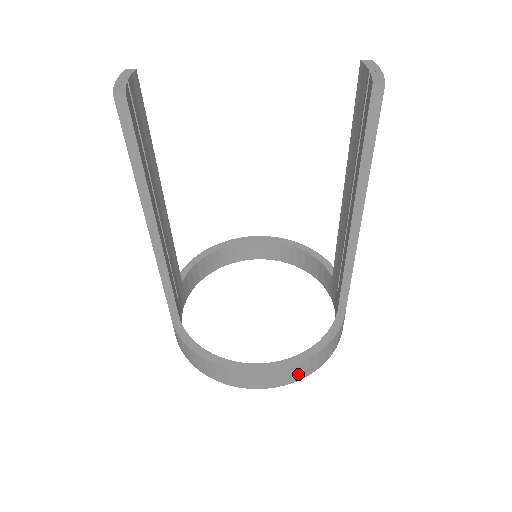
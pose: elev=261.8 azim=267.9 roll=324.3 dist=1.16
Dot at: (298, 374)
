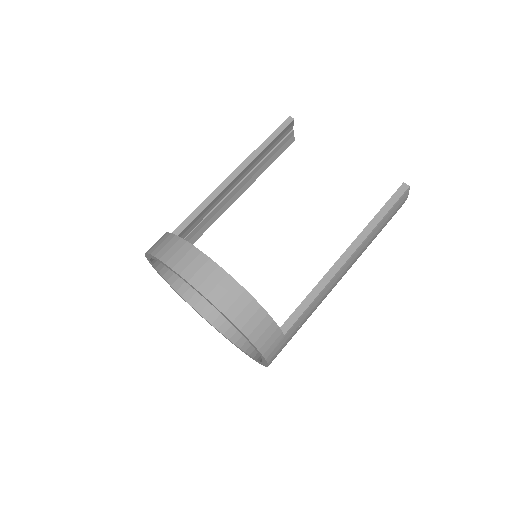
Dot at: (223, 296)
